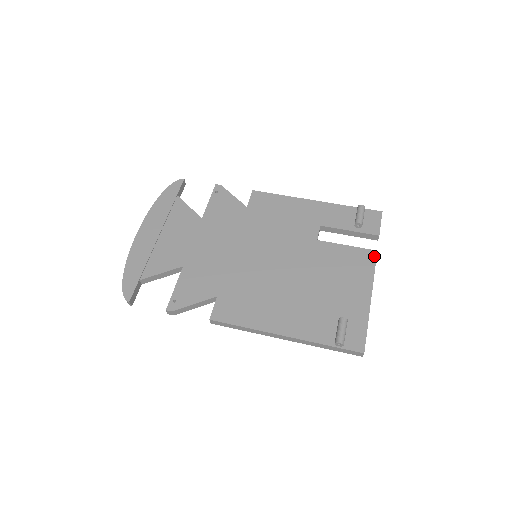
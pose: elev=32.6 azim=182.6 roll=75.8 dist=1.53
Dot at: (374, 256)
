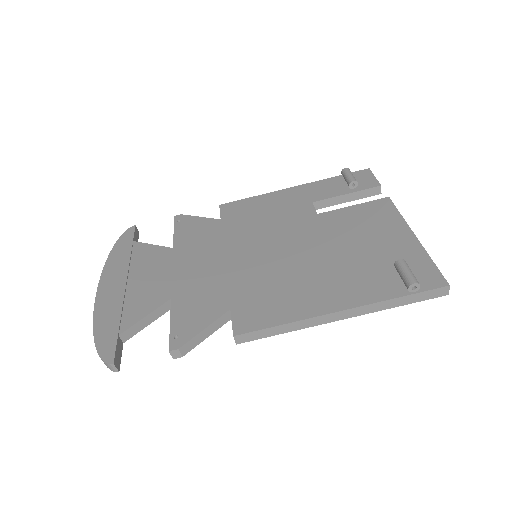
Dot at: (389, 202)
